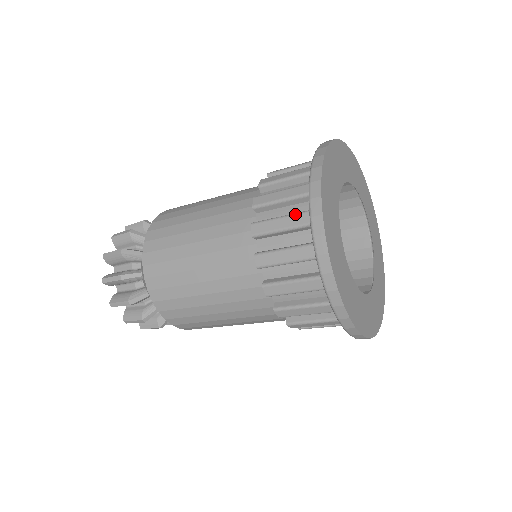
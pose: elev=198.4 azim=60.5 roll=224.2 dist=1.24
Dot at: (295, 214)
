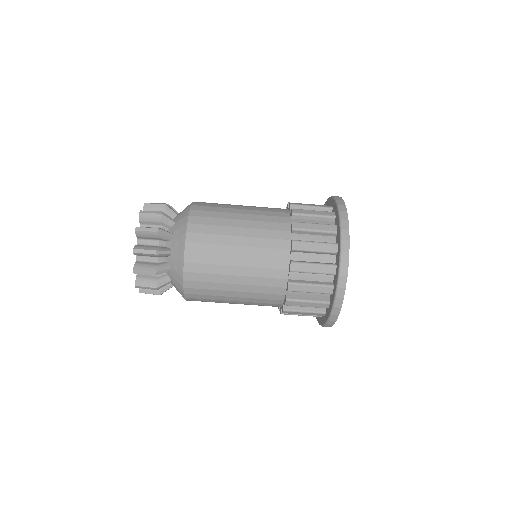
Dot at: occluded
